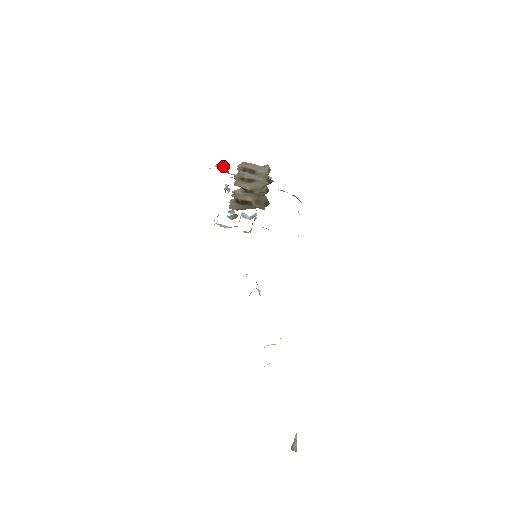
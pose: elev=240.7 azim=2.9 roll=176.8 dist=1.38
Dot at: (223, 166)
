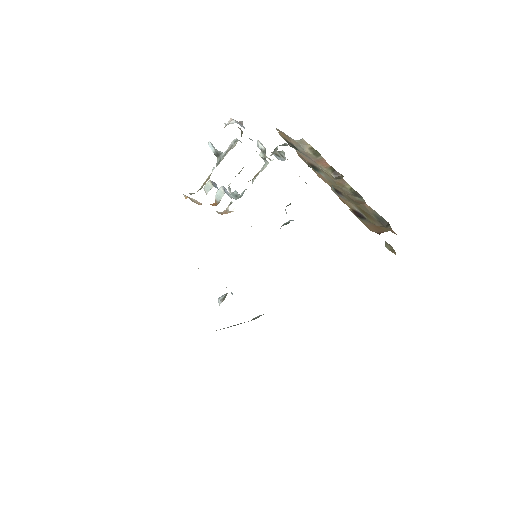
Dot at: (241, 124)
